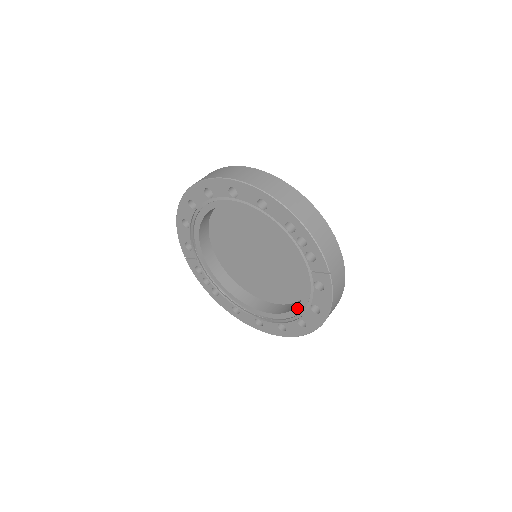
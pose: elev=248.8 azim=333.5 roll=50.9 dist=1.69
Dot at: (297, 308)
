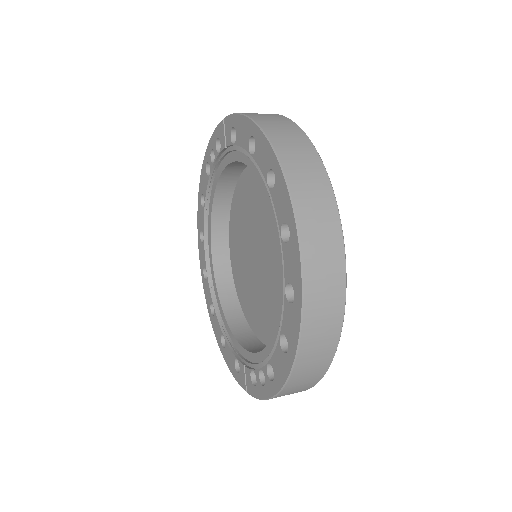
Dot at: (222, 309)
